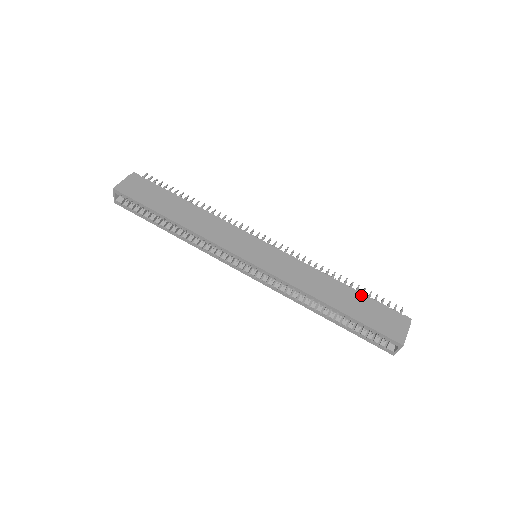
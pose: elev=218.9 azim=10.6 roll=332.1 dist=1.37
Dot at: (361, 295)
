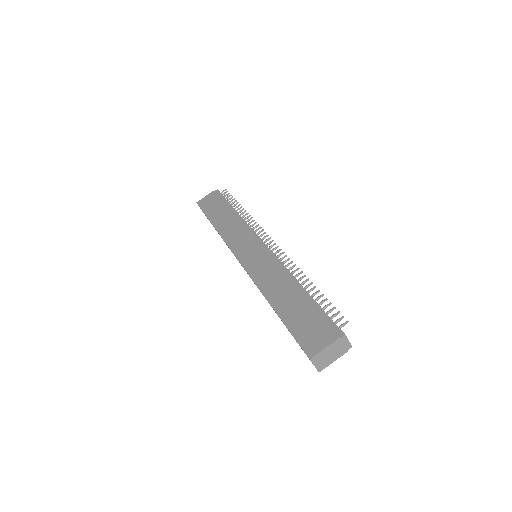
Dot at: (310, 300)
